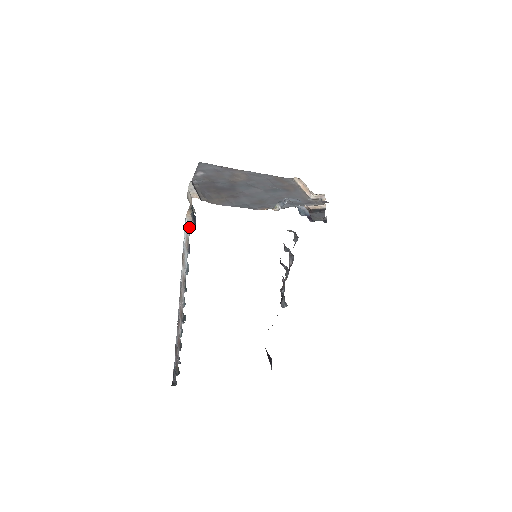
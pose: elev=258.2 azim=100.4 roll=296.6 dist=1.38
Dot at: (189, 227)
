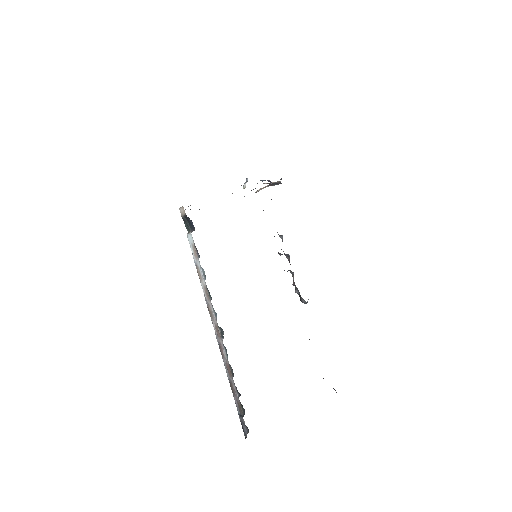
Dot at: (190, 233)
